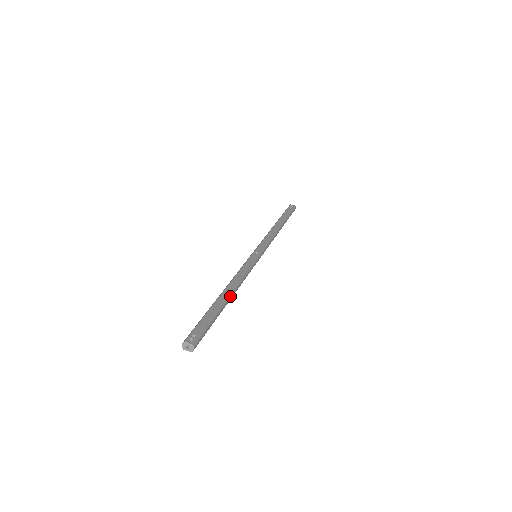
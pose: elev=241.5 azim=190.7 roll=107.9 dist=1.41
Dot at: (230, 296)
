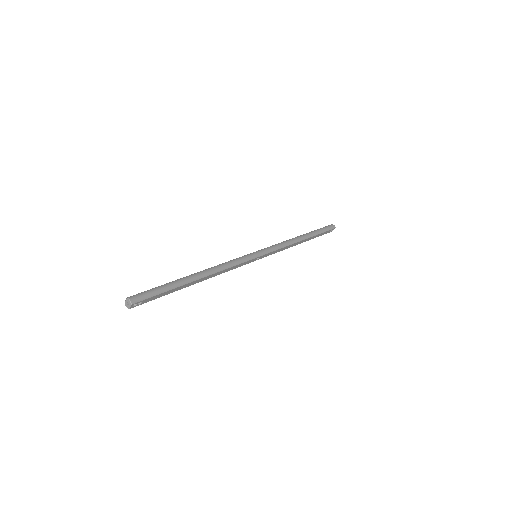
Dot at: (197, 274)
